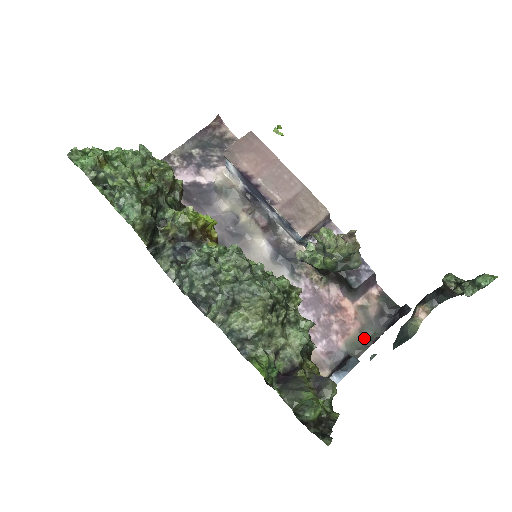
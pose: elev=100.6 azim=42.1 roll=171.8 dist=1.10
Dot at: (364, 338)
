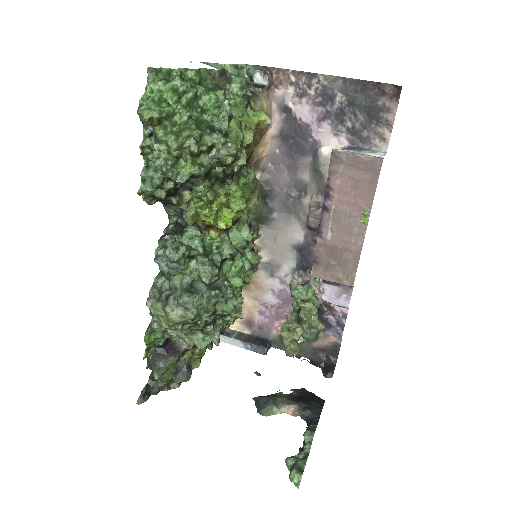
Dot at: occluded
